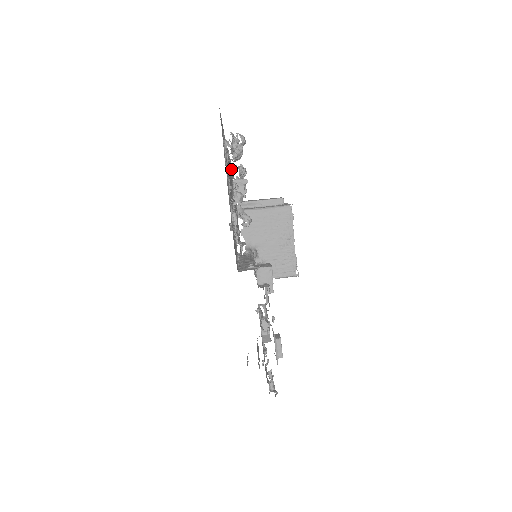
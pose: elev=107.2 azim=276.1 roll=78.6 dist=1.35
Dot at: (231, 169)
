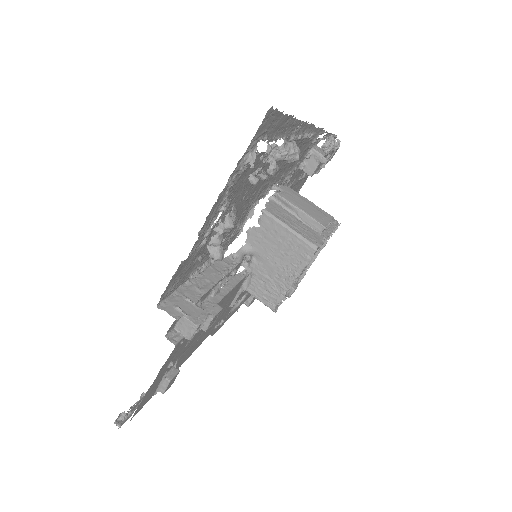
Dot at: occluded
